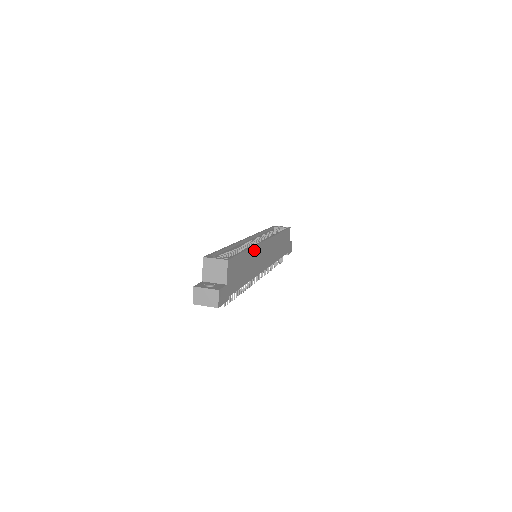
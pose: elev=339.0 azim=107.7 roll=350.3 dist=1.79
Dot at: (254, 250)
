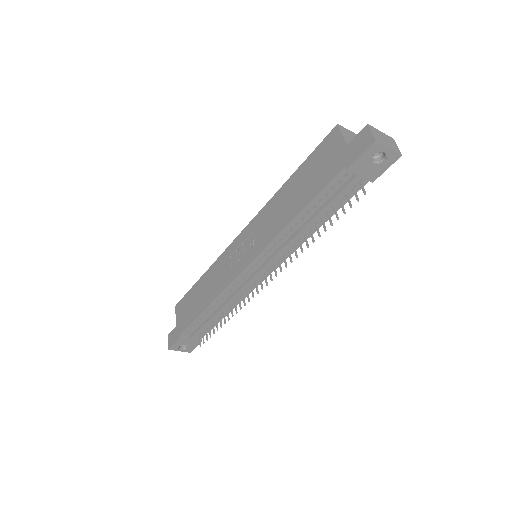
Dot at: occluded
